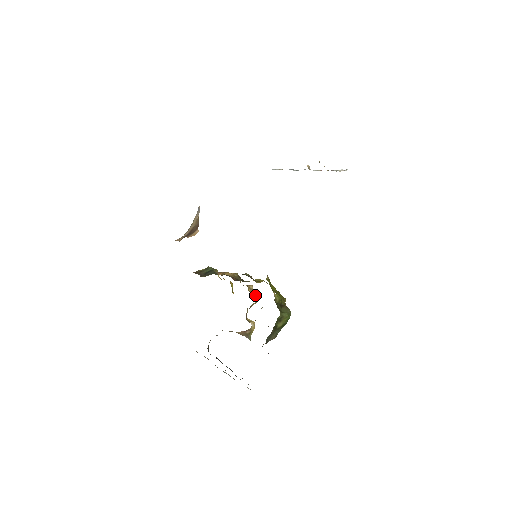
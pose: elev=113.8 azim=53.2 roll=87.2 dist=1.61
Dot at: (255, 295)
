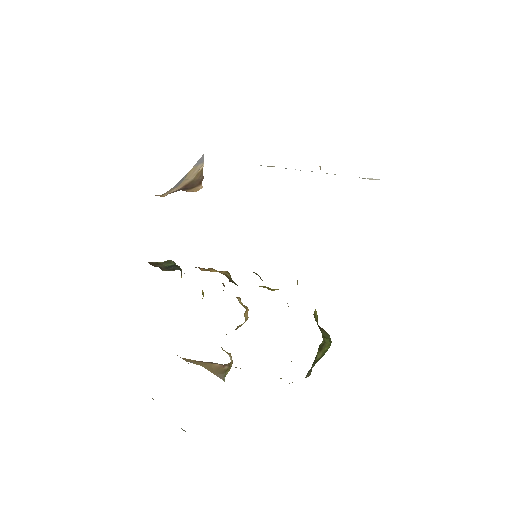
Dot at: (245, 313)
